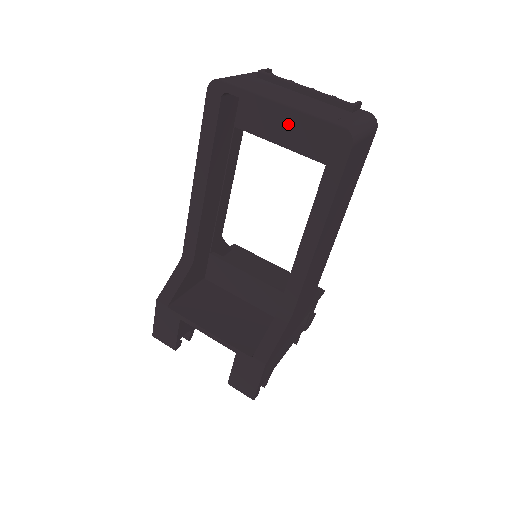
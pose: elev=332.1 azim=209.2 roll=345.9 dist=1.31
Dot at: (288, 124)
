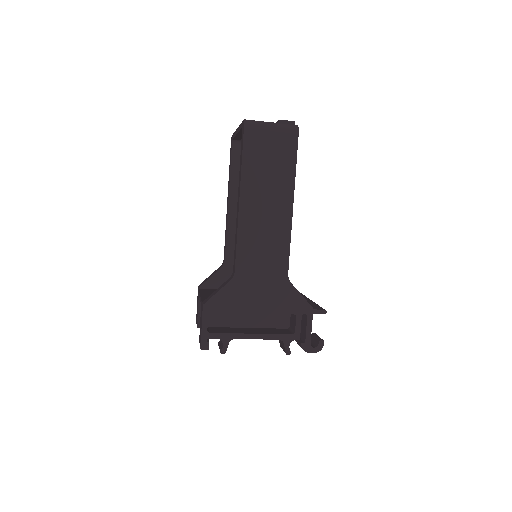
Dot at: occluded
